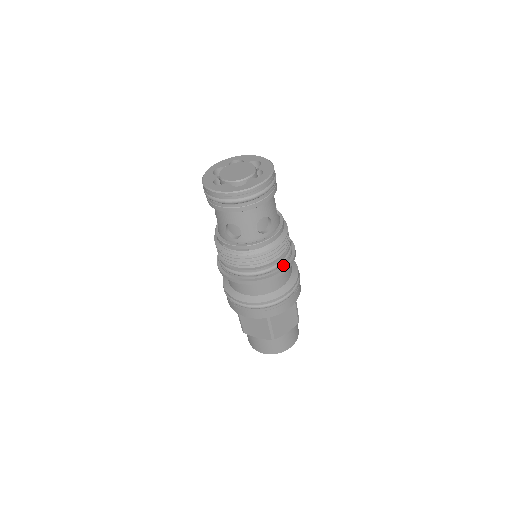
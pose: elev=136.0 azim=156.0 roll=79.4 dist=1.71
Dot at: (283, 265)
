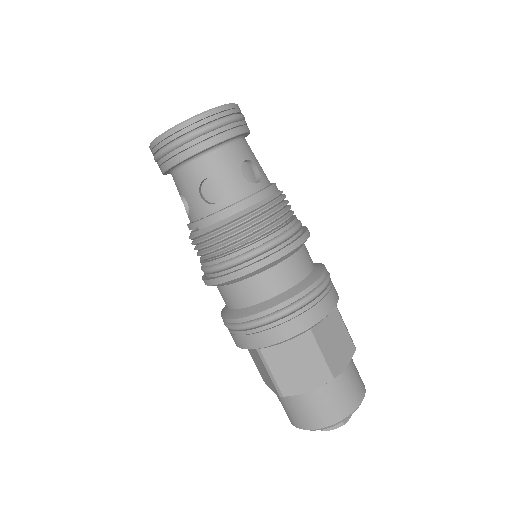
Dot at: (255, 259)
